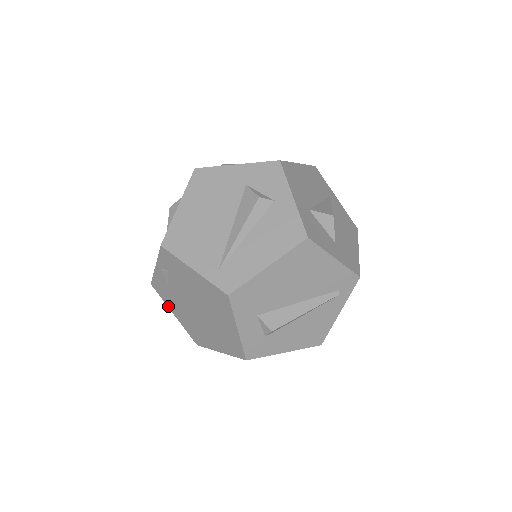
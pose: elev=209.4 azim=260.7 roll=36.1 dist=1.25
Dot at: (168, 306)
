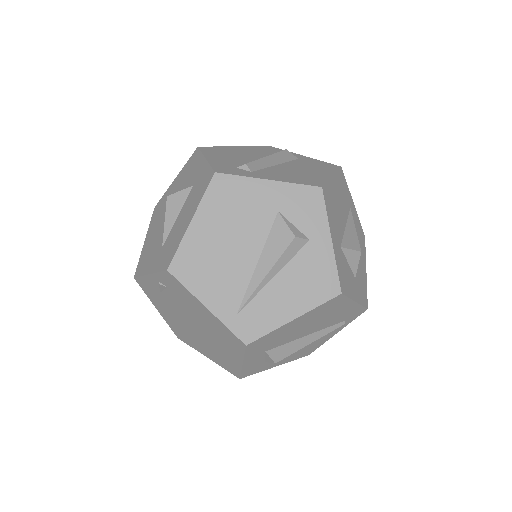
Dot at: (151, 301)
